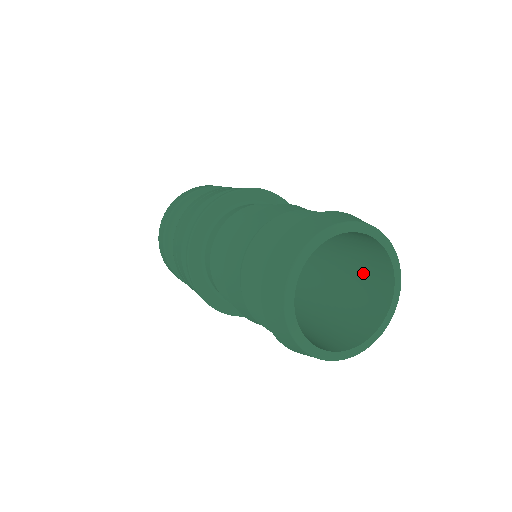
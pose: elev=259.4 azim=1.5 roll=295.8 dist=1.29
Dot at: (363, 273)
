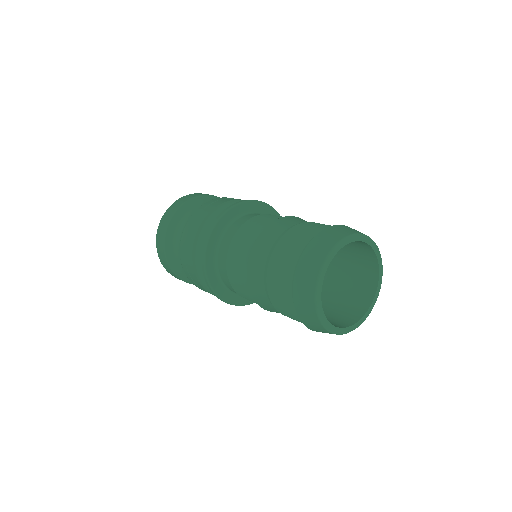
Dot at: (351, 268)
